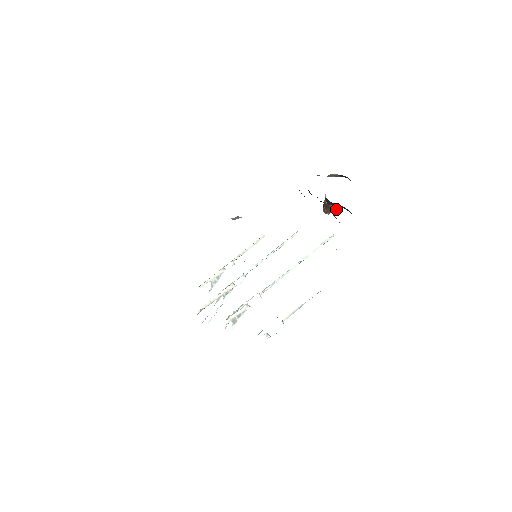
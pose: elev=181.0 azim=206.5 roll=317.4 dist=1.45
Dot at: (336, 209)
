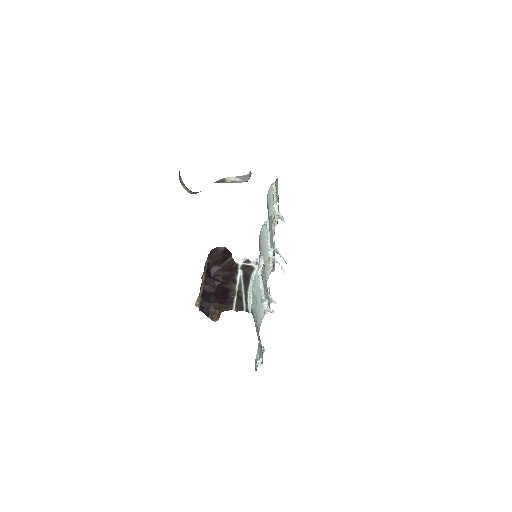
Dot at: (219, 314)
